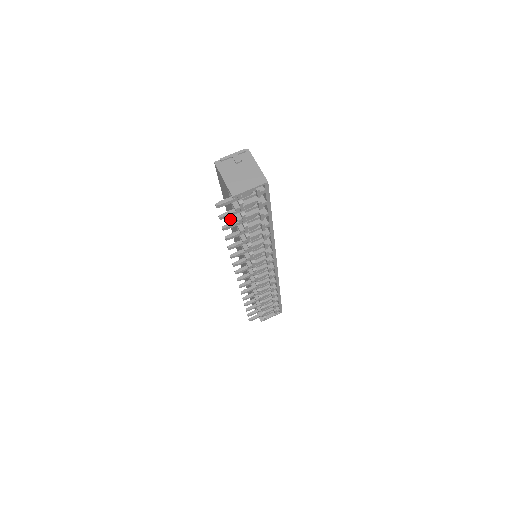
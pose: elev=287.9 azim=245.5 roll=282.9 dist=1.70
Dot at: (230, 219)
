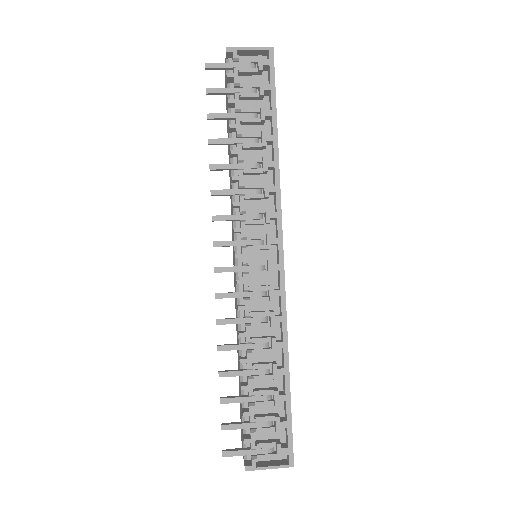
Dot at: (229, 170)
